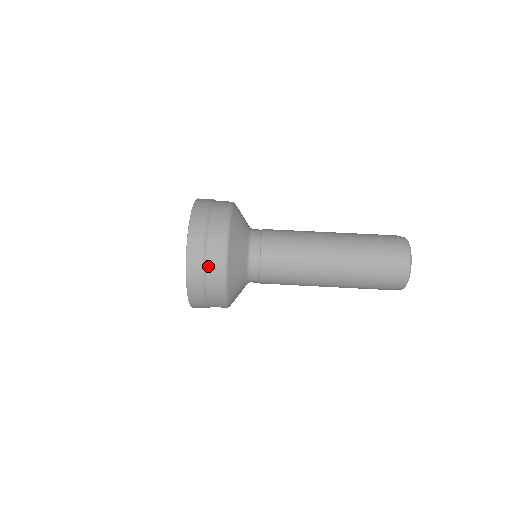
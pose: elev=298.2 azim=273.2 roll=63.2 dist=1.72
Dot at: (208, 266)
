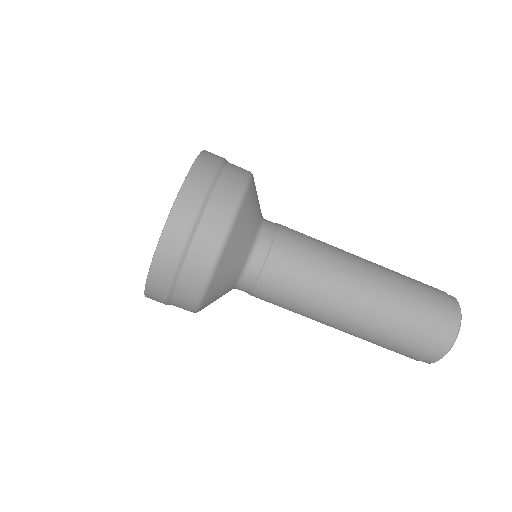
Dot at: occluded
